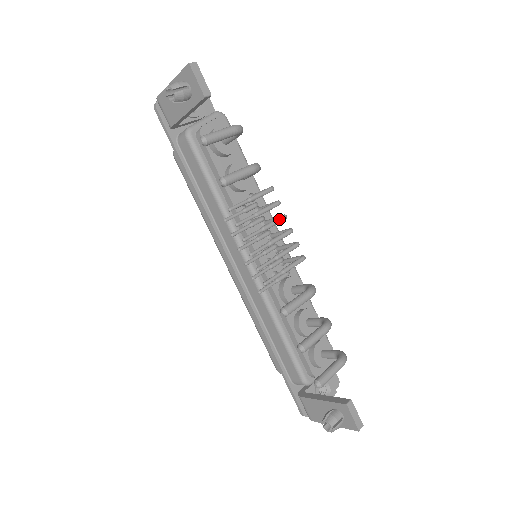
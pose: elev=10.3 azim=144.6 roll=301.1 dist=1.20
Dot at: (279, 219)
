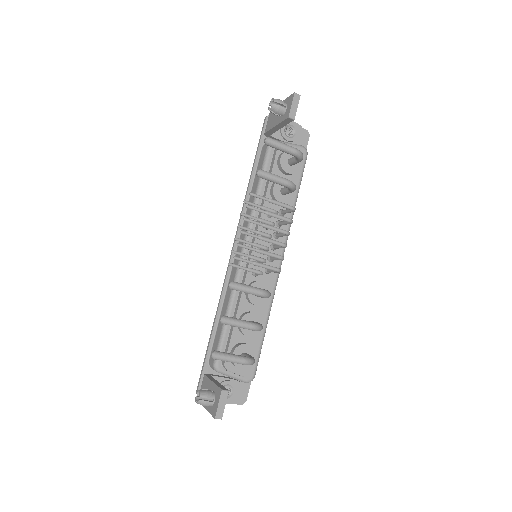
Dot at: (281, 230)
